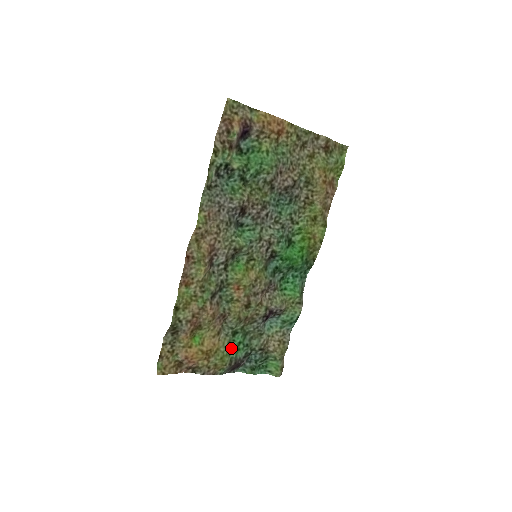
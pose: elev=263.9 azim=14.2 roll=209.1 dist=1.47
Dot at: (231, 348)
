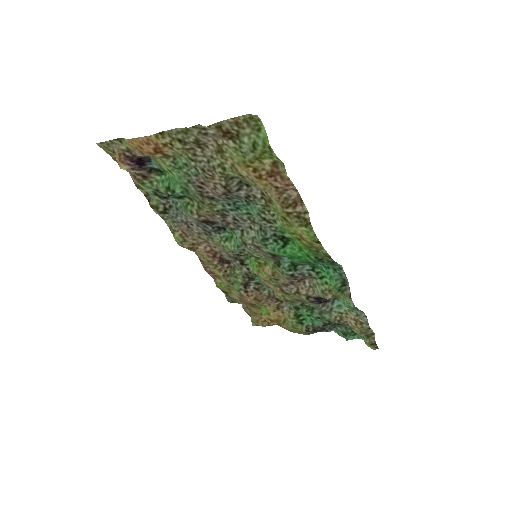
Dot at: (302, 318)
